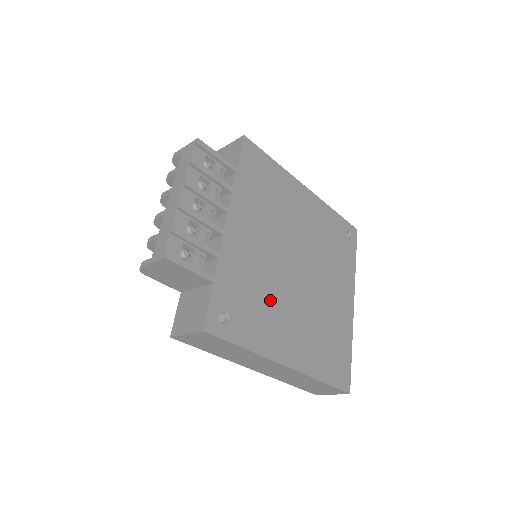
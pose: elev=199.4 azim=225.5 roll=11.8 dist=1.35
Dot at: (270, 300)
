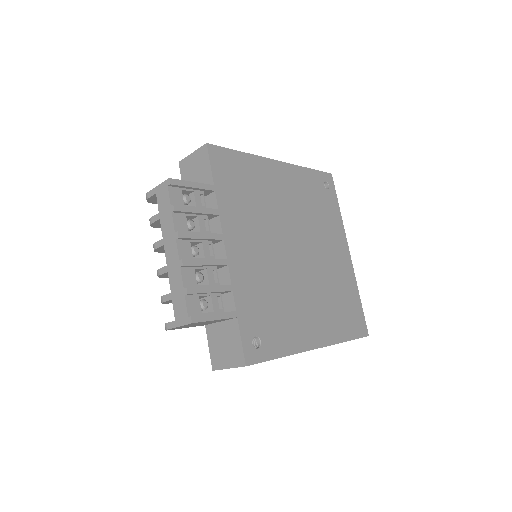
Dot at: (285, 299)
